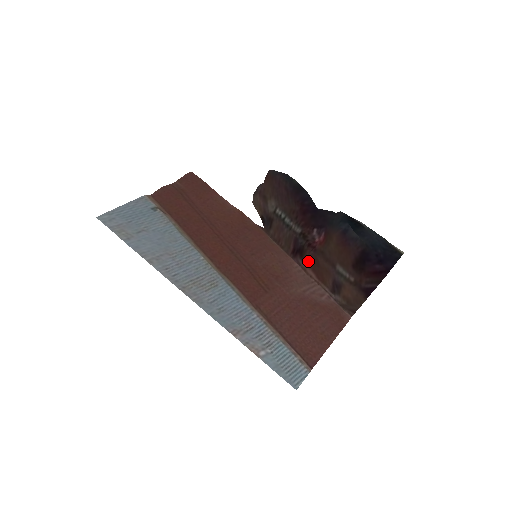
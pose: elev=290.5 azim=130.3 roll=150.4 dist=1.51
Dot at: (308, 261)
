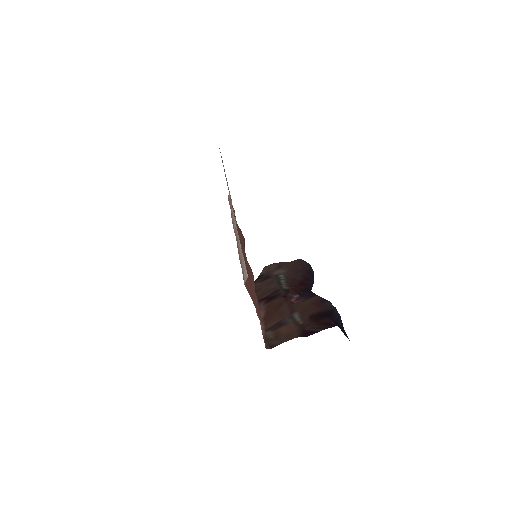
Dot at: (271, 305)
